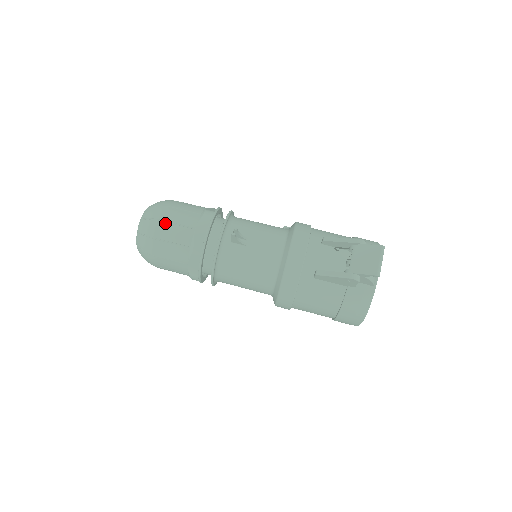
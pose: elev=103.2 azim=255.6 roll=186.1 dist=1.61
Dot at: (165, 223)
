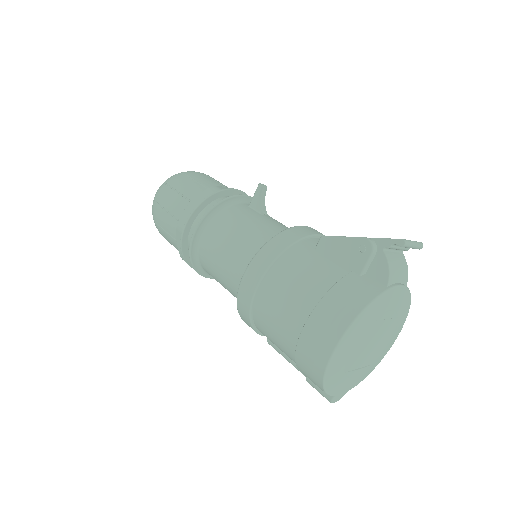
Dot at: (205, 175)
